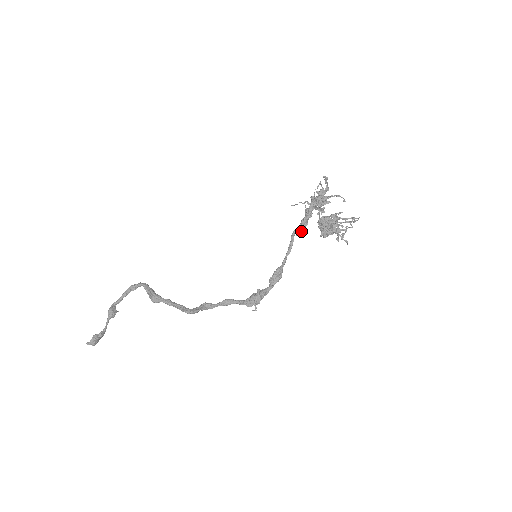
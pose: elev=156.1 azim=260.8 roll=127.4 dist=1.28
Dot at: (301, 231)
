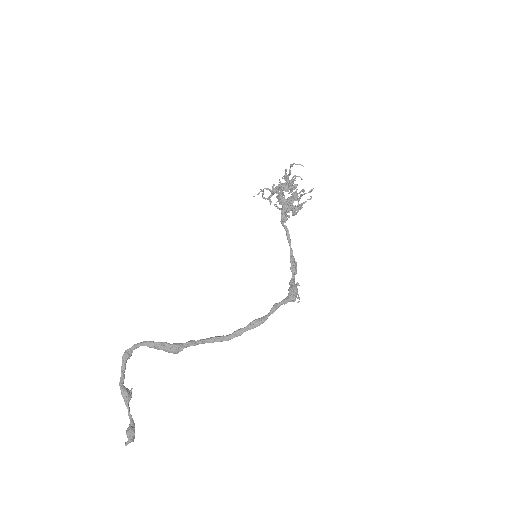
Dot at: occluded
